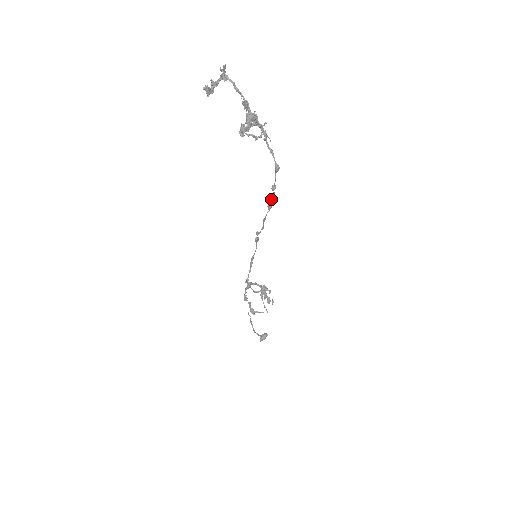
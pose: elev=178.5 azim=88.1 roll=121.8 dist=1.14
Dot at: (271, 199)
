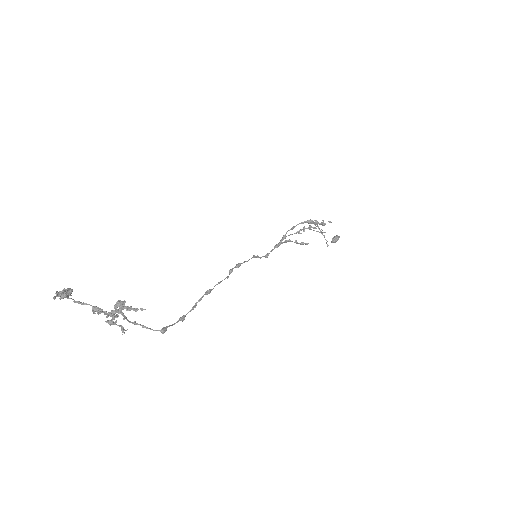
Dot at: (200, 298)
